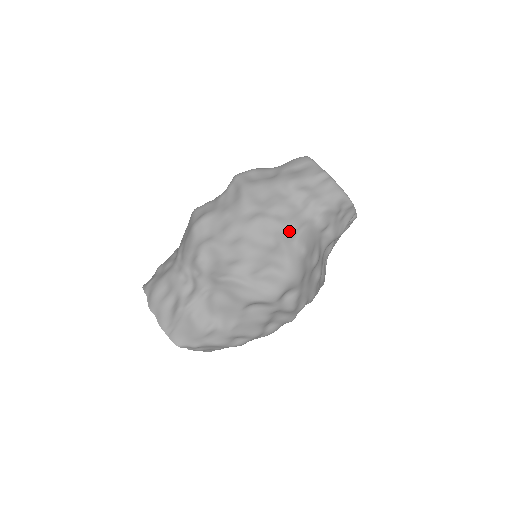
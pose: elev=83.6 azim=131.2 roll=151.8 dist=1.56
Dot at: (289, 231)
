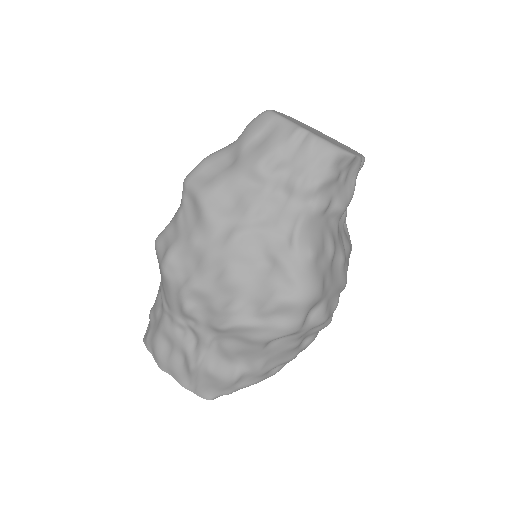
Dot at: (282, 237)
